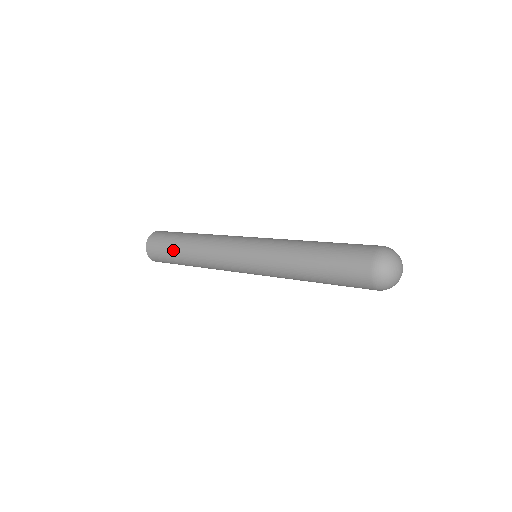
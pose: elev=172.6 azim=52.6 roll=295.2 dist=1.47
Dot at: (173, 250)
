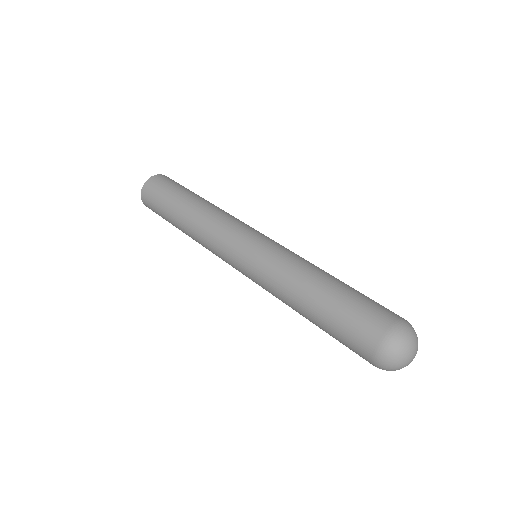
Dot at: (169, 222)
